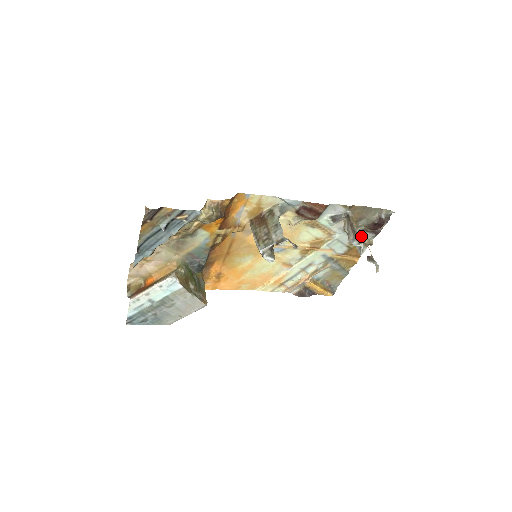
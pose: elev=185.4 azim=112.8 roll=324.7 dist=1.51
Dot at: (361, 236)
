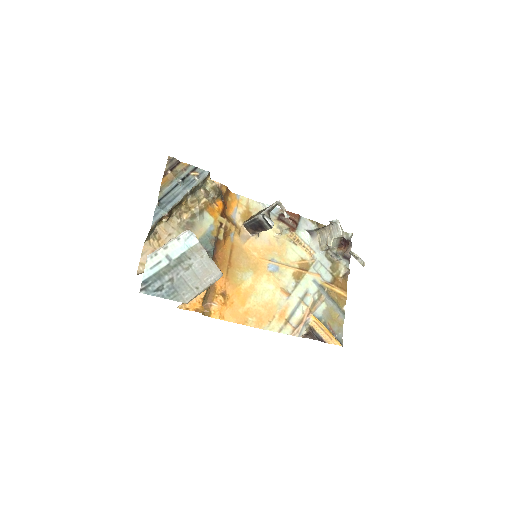
Dot at: occluded
